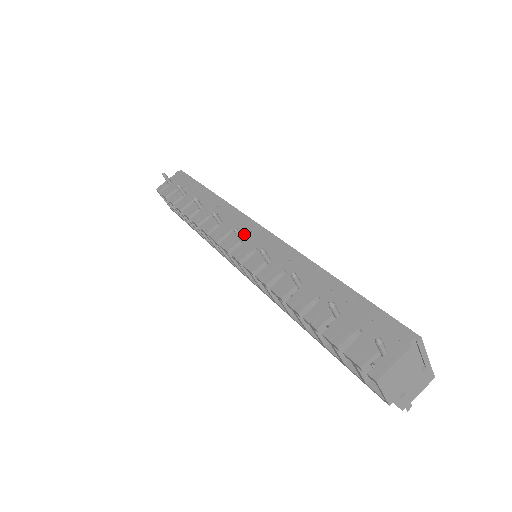
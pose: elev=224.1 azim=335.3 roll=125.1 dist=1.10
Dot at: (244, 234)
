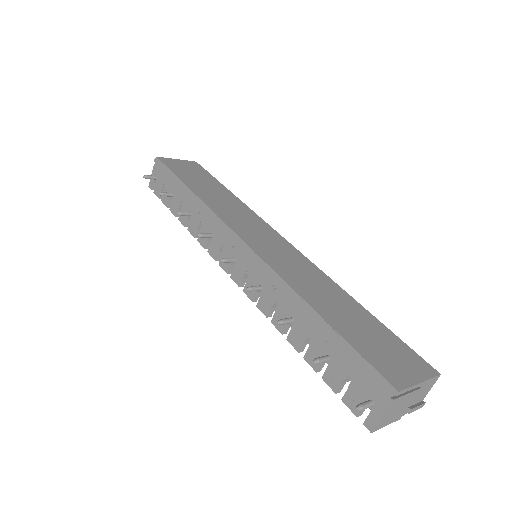
Dot at: (233, 252)
